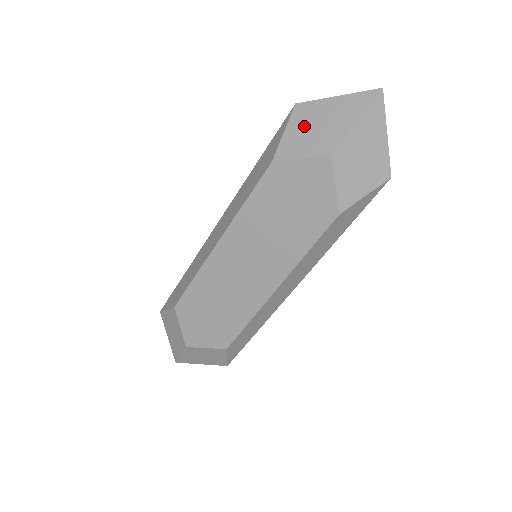
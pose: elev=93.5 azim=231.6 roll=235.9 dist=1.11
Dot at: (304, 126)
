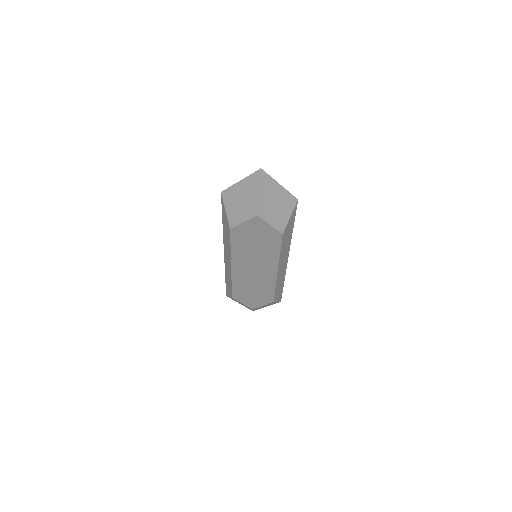
Dot at: (234, 204)
